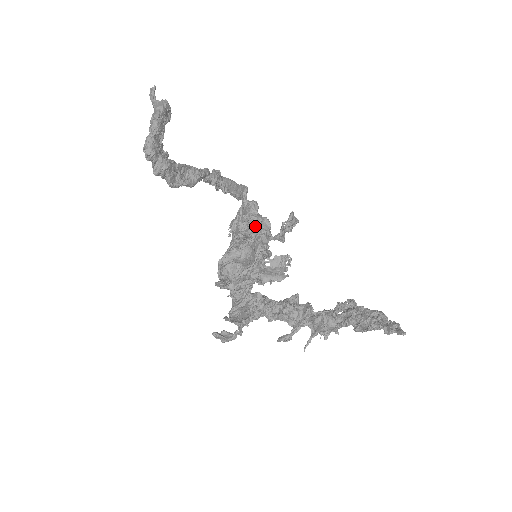
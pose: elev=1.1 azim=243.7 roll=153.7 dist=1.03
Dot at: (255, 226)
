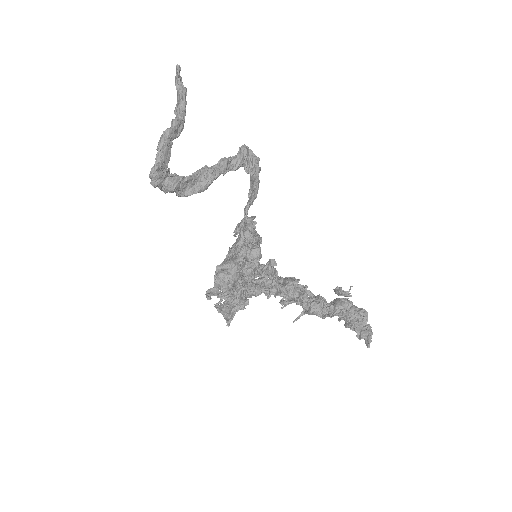
Dot at: (247, 248)
